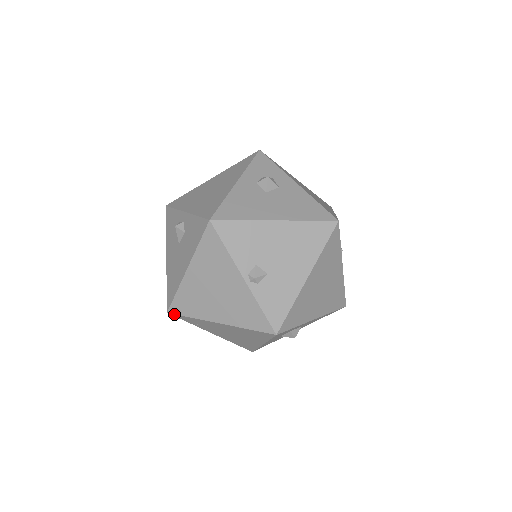
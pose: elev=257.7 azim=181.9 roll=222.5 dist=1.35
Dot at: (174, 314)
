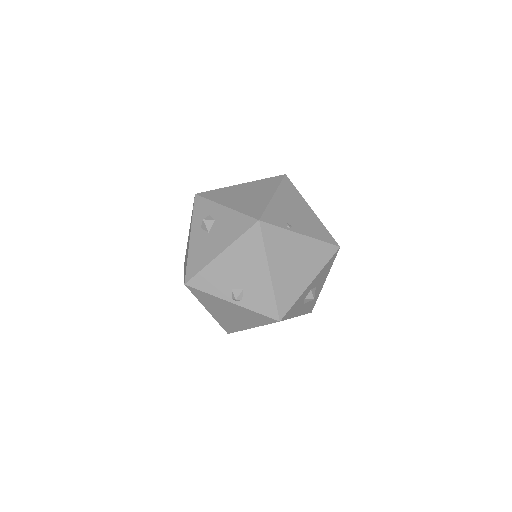
Dot at: occluded
